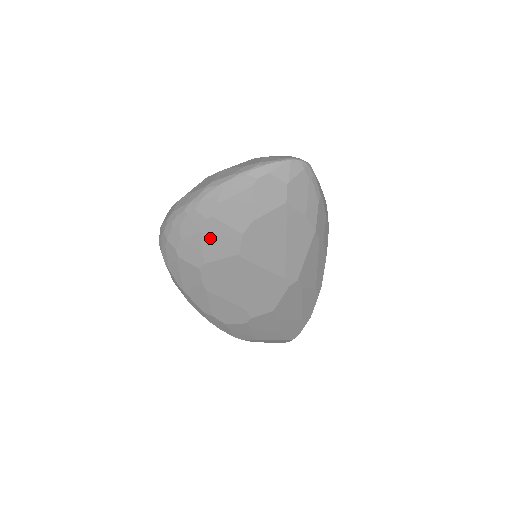
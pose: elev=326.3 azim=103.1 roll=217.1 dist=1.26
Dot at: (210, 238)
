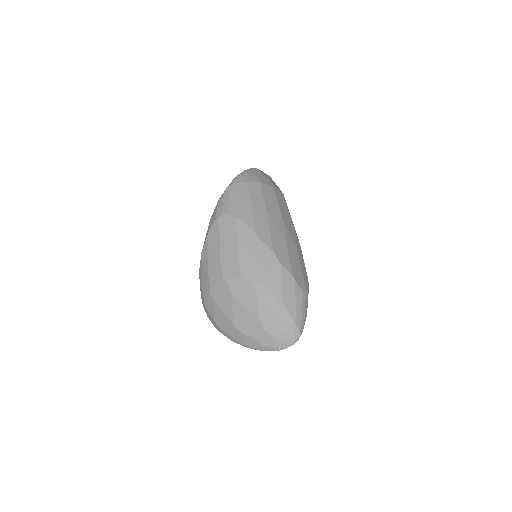
Dot at: occluded
